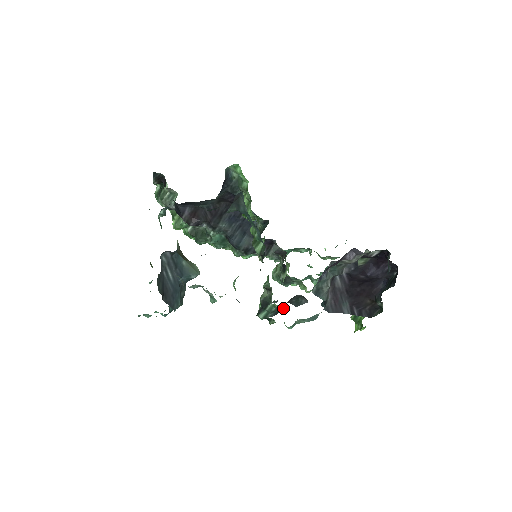
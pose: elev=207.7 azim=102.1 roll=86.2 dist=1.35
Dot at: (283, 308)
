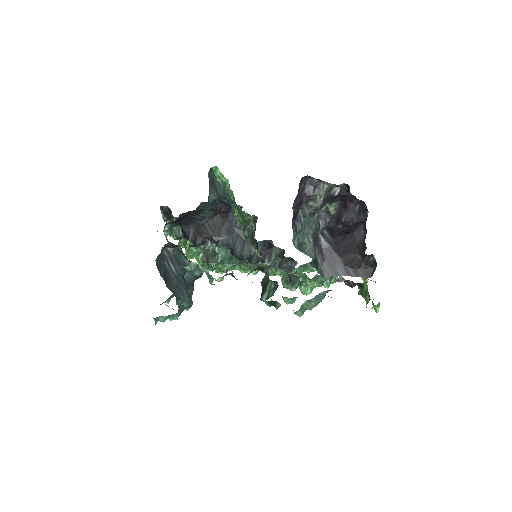
Dot at: (292, 302)
